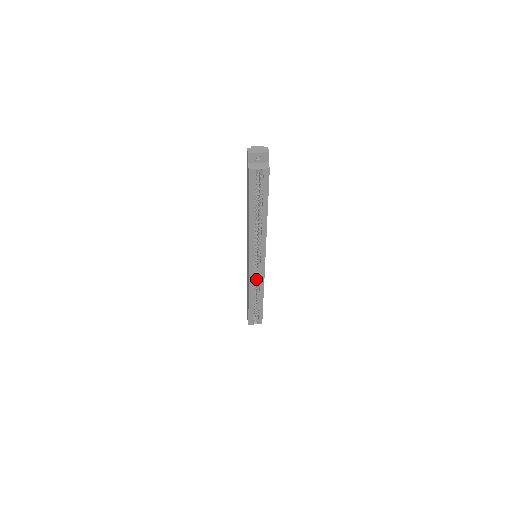
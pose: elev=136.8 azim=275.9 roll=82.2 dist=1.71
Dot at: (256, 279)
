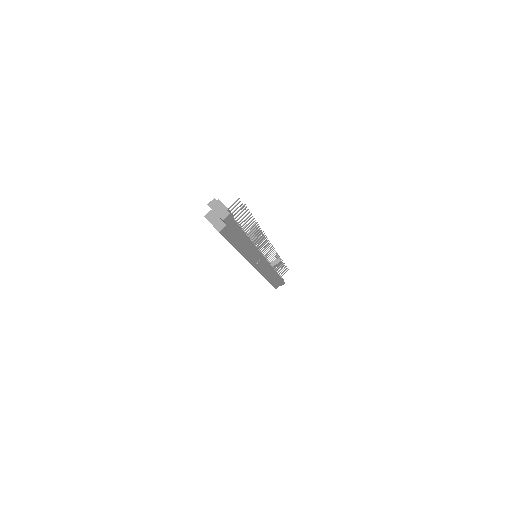
Dot at: occluded
